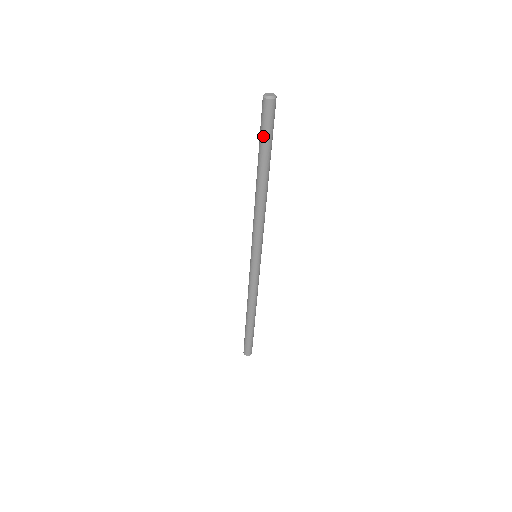
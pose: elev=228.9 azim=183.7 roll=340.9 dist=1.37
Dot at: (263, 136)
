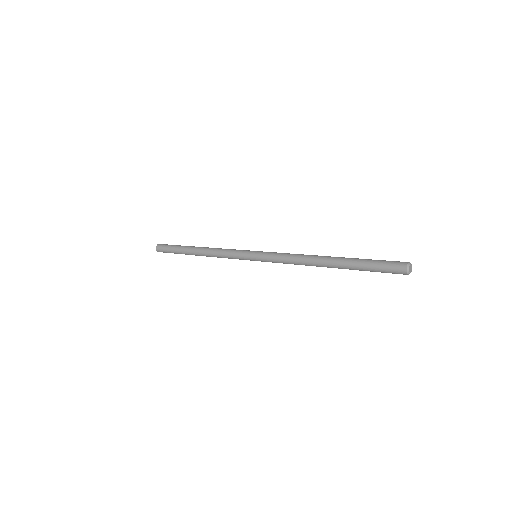
Dot at: occluded
